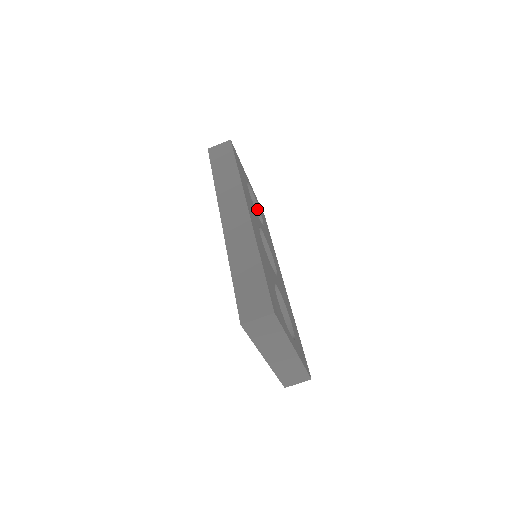
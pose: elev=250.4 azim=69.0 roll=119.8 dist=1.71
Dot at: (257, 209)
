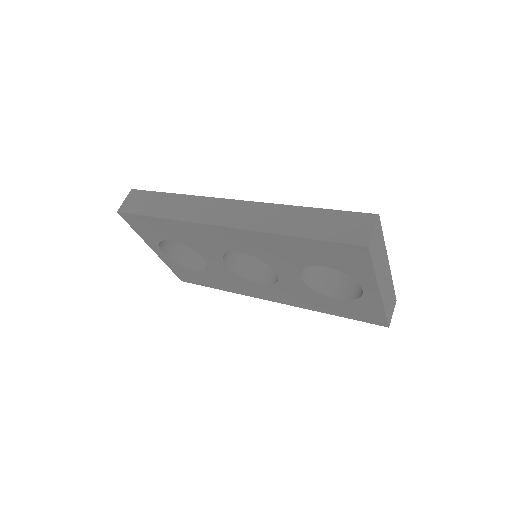
Dot at: occluded
